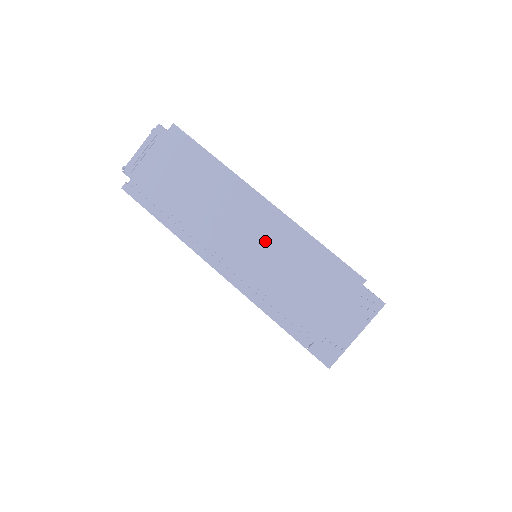
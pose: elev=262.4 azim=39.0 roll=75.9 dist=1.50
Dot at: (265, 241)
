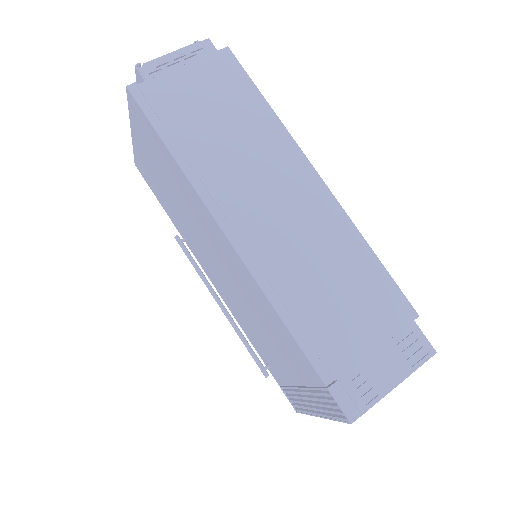
Dot at: (306, 225)
